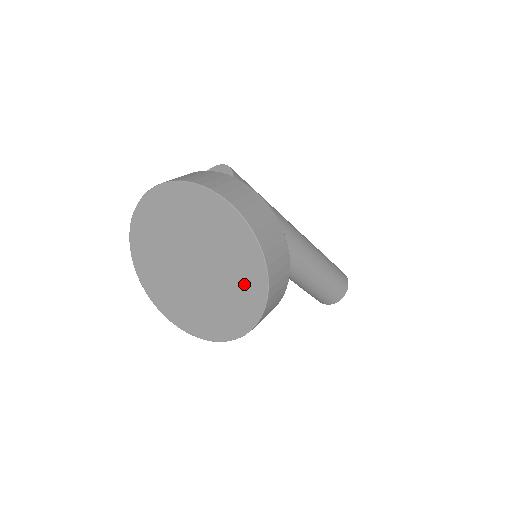
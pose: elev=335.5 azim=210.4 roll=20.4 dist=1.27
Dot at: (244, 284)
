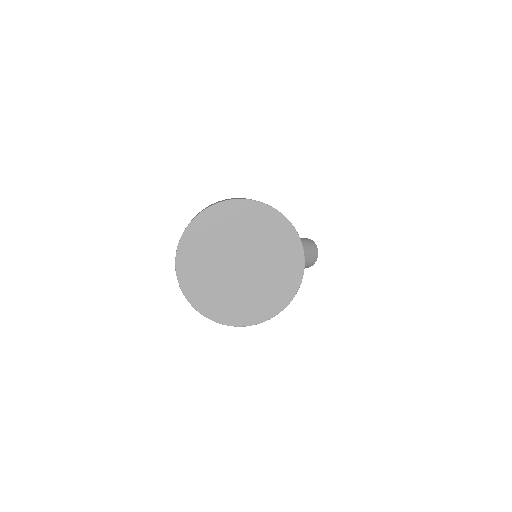
Dot at: (266, 227)
